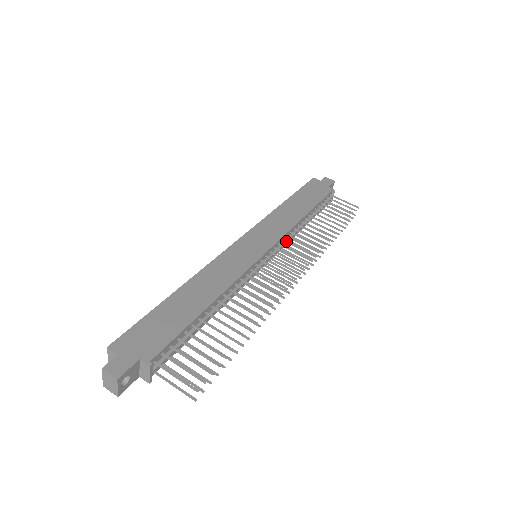
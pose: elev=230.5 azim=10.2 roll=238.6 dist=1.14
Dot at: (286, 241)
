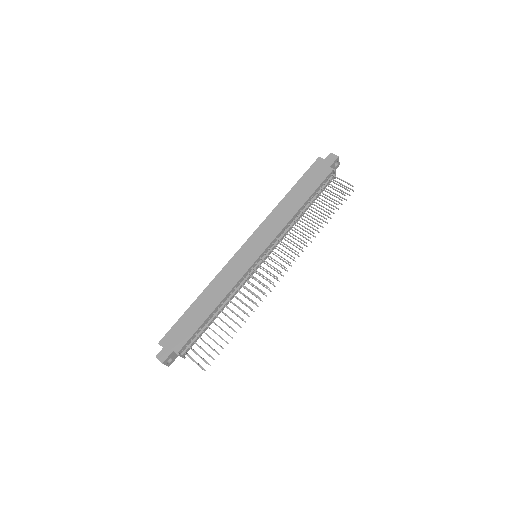
Dot at: (278, 240)
